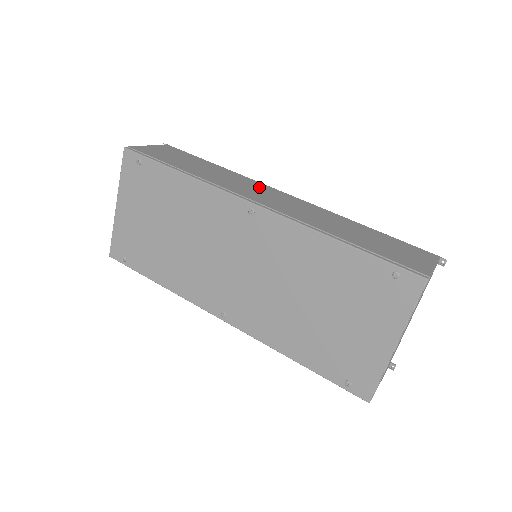
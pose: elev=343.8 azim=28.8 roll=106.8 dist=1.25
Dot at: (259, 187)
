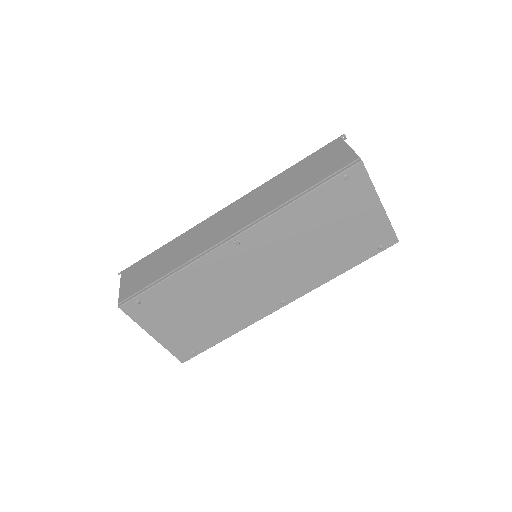
Dot at: (211, 224)
